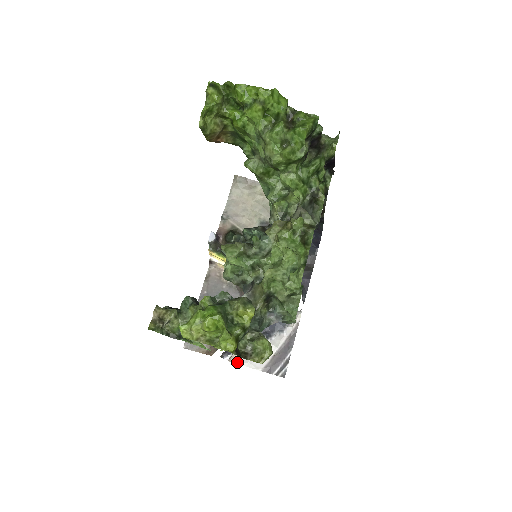
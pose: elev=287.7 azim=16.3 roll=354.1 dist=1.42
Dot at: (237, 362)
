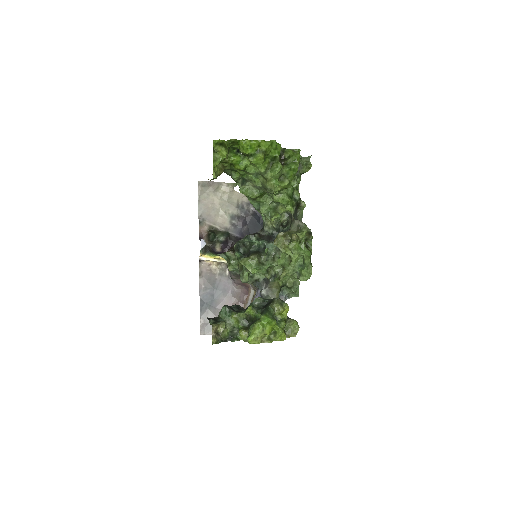
Dot at: occluded
